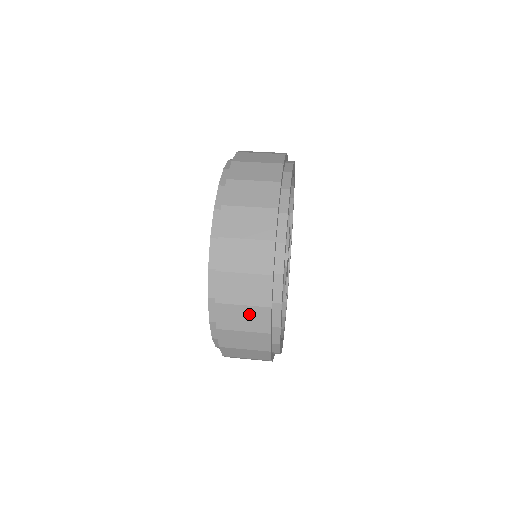
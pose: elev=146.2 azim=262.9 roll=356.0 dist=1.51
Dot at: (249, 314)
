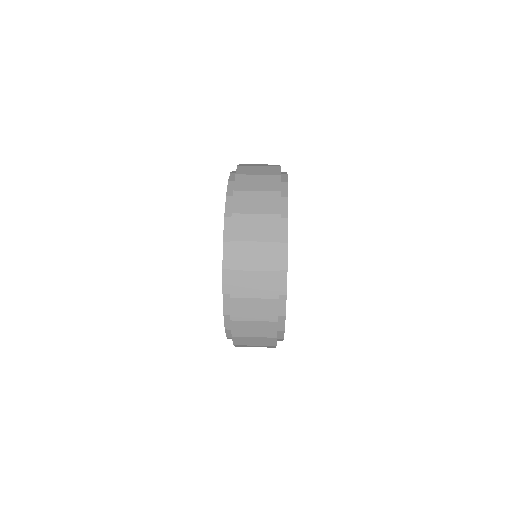
Dot at: (259, 306)
